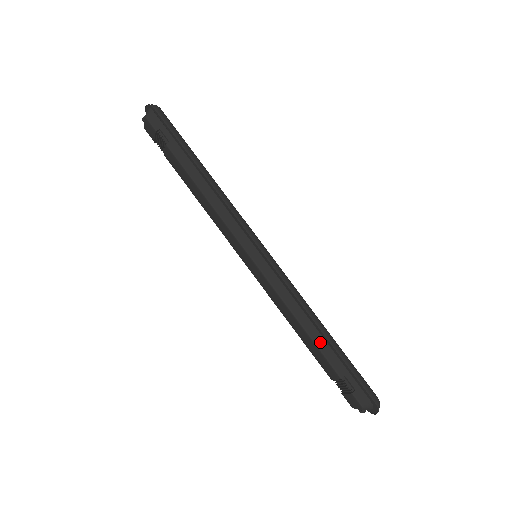
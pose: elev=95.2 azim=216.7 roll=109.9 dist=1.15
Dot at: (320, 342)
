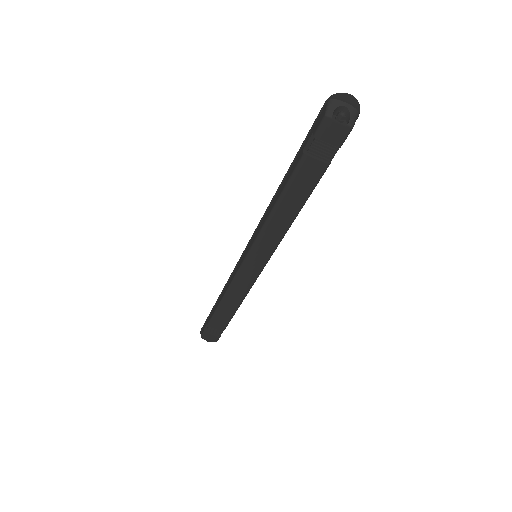
Dot at: occluded
